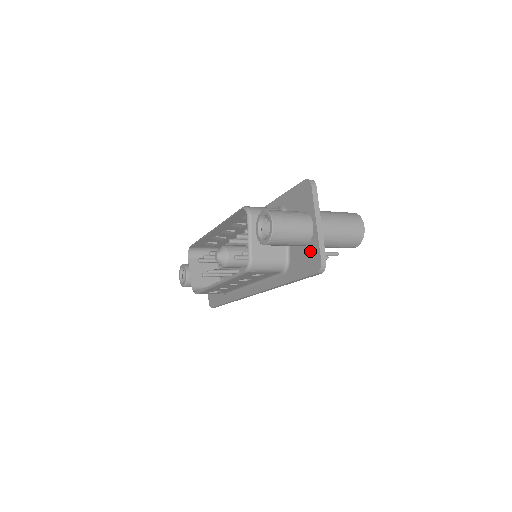
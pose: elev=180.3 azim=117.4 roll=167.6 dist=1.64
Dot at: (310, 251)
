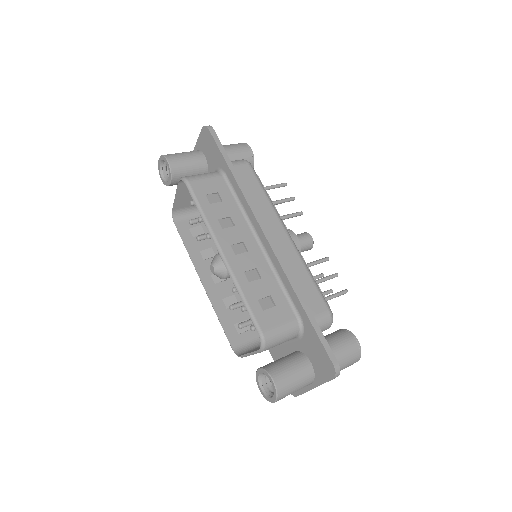
Dot at: occluded
